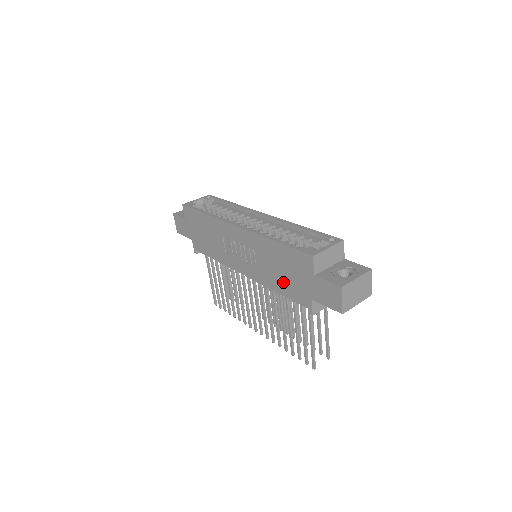
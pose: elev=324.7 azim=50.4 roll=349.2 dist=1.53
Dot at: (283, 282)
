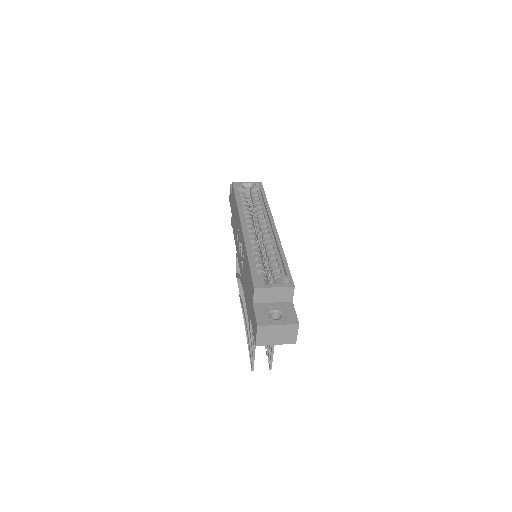
Dot at: (246, 292)
